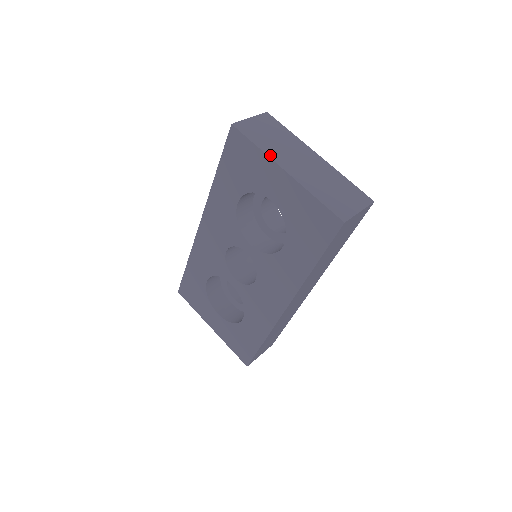
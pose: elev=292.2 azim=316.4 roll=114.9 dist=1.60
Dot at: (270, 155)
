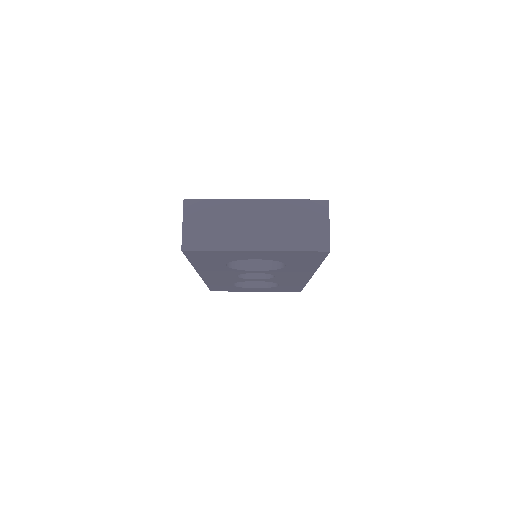
Dot at: (233, 248)
